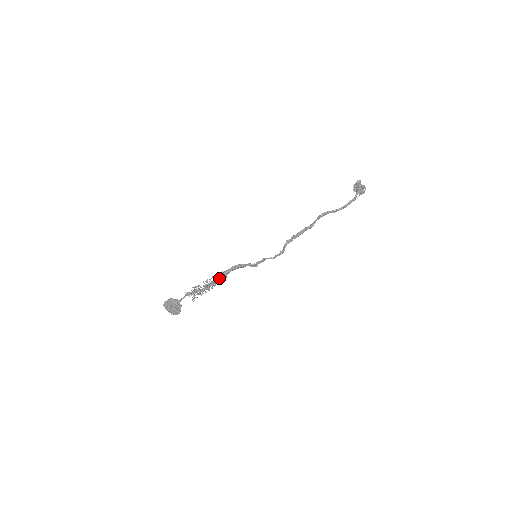
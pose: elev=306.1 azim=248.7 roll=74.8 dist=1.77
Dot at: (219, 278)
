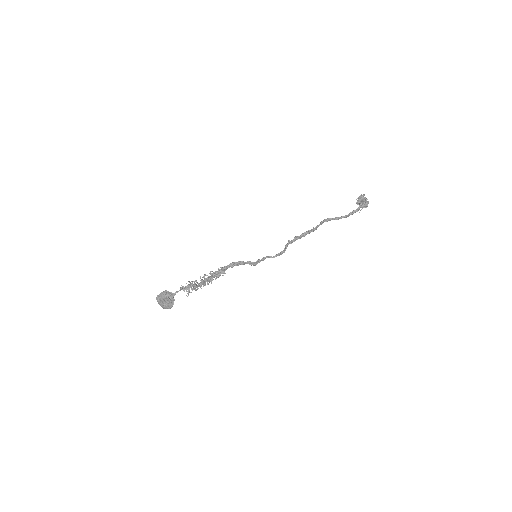
Dot at: (217, 273)
